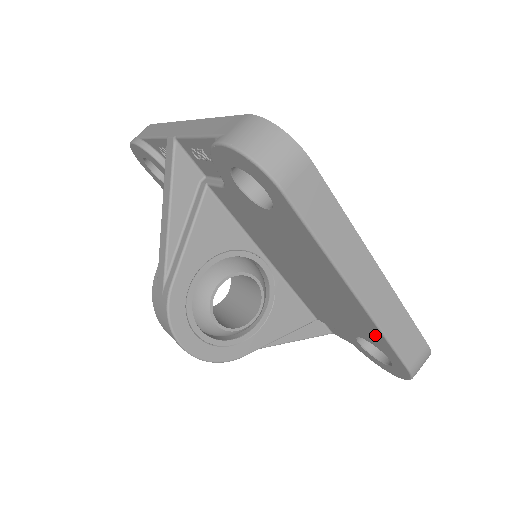
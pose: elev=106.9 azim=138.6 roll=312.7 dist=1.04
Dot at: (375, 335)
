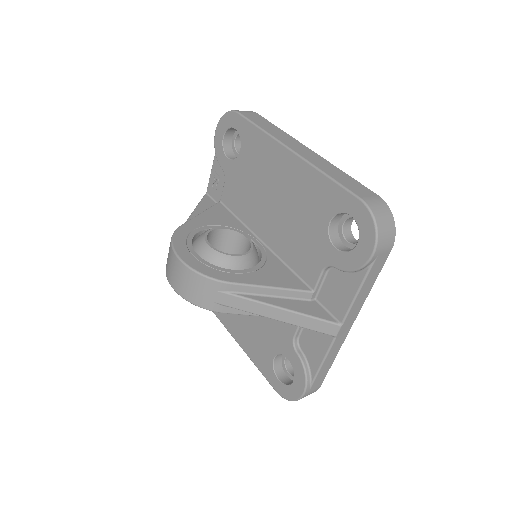
Dot at: (323, 188)
